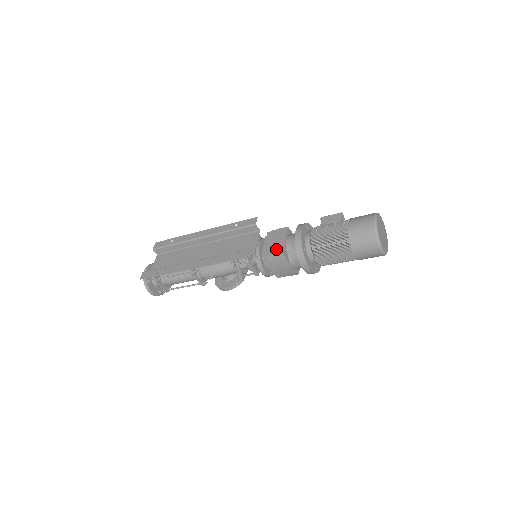
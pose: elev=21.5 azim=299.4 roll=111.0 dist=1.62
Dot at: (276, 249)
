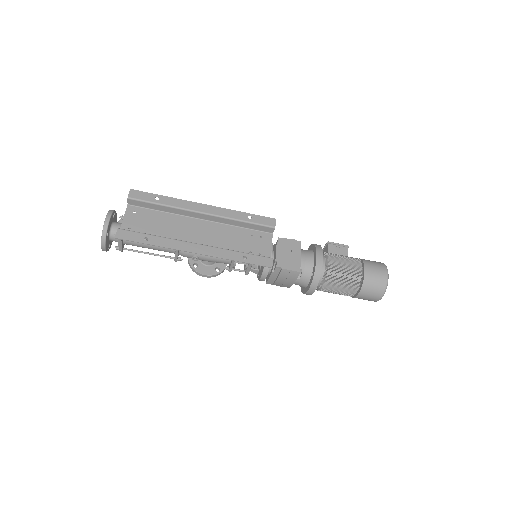
Dot at: (292, 264)
